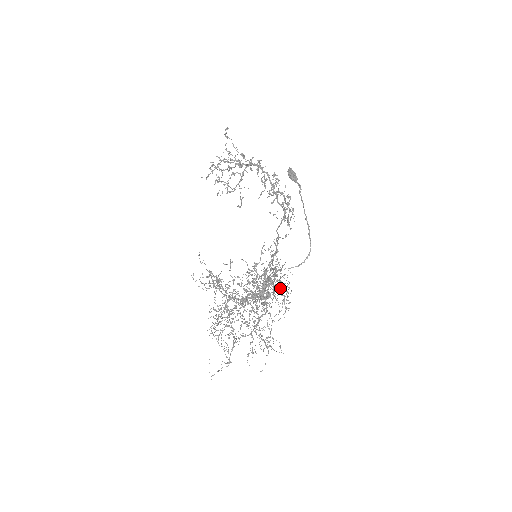
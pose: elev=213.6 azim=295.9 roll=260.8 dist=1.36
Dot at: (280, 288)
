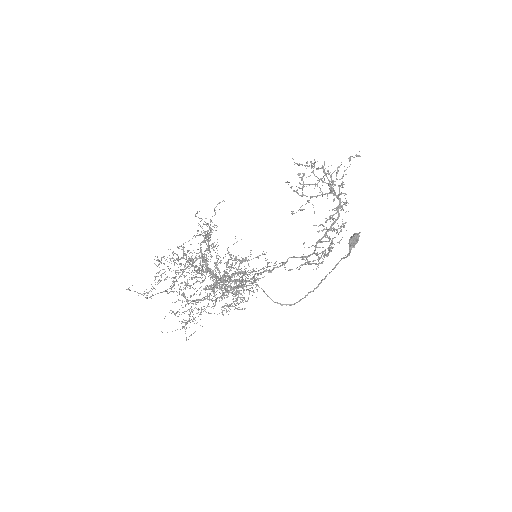
Dot at: occluded
